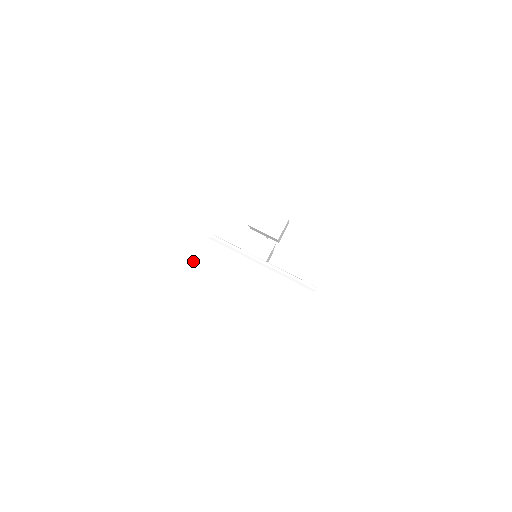
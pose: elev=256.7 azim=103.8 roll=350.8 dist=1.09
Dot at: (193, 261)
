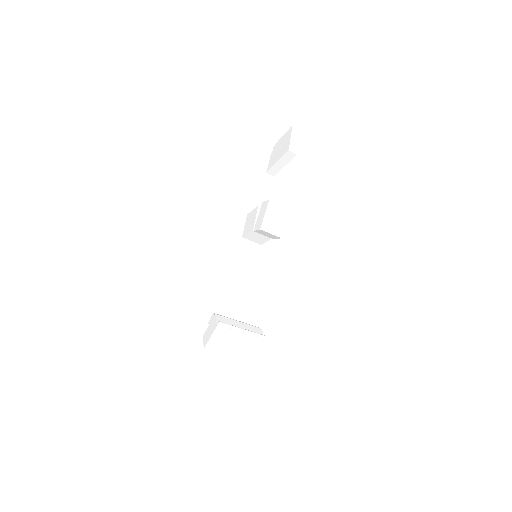
Dot at: (209, 342)
